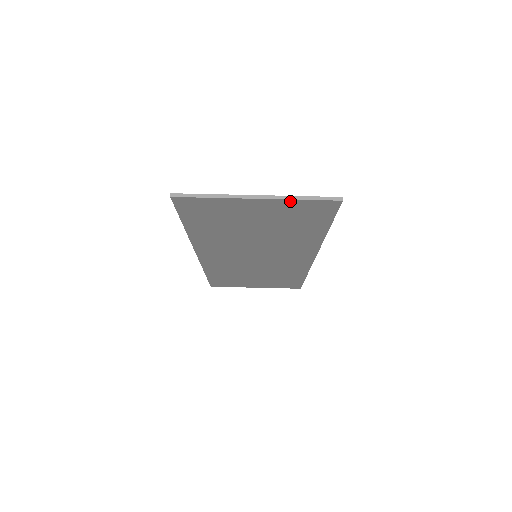
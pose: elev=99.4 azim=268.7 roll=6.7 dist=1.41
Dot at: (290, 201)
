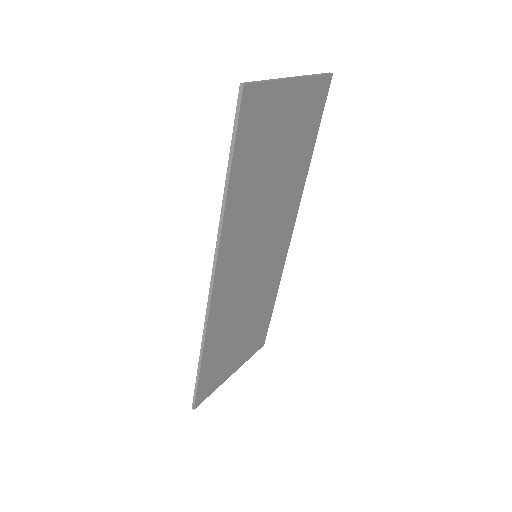
Dot at: (310, 81)
